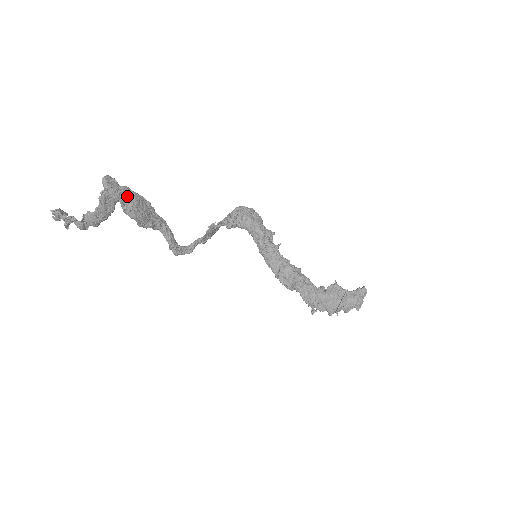
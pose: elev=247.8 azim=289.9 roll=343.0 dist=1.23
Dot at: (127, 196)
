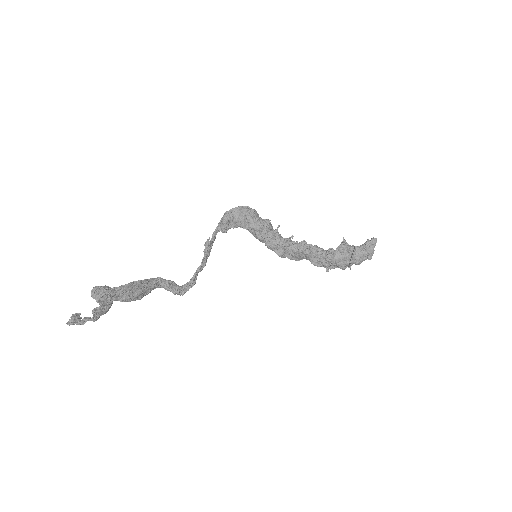
Dot at: (117, 293)
